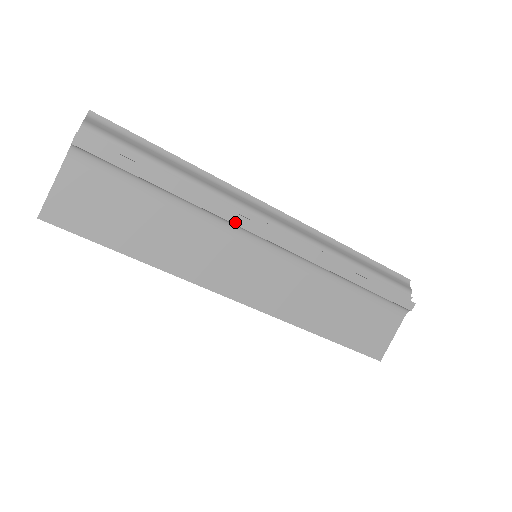
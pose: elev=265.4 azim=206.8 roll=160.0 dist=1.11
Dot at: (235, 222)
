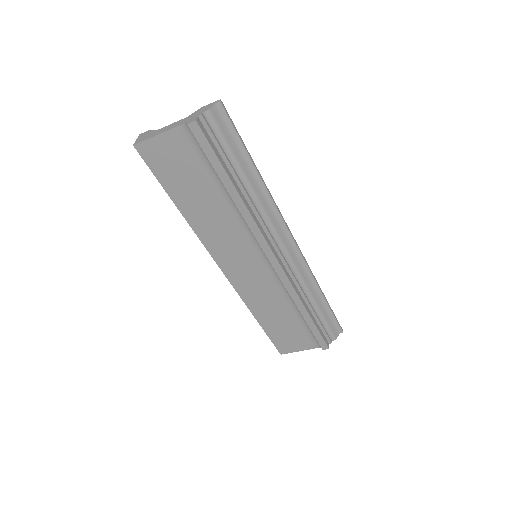
Dot at: (256, 236)
